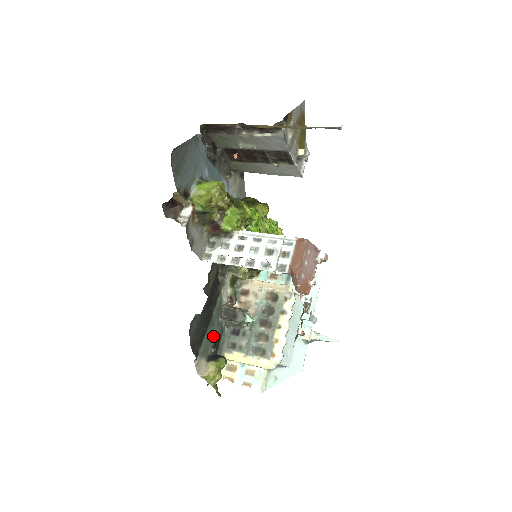
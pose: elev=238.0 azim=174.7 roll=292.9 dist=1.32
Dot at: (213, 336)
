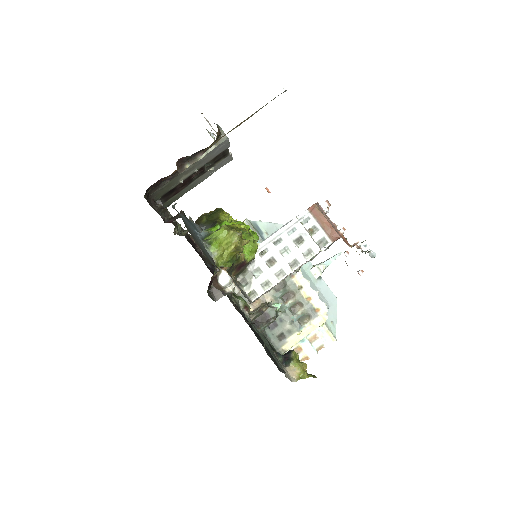
Dot at: (268, 346)
